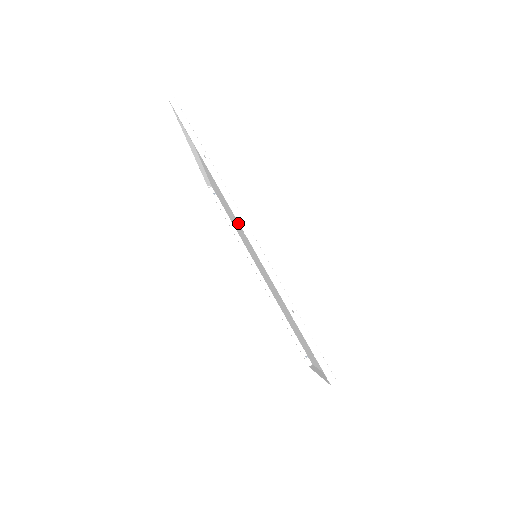
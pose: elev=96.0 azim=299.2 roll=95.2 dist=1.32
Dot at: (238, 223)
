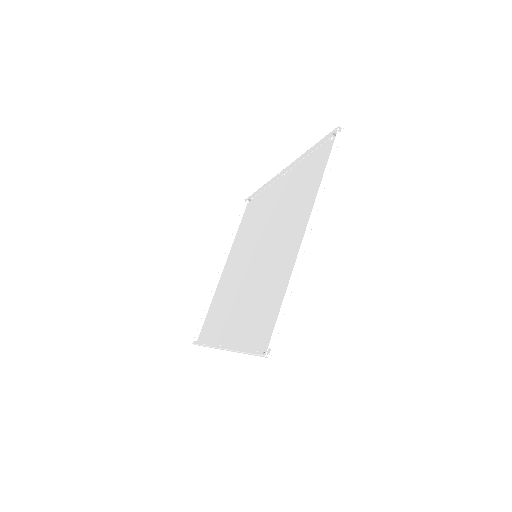
Dot at: (264, 263)
